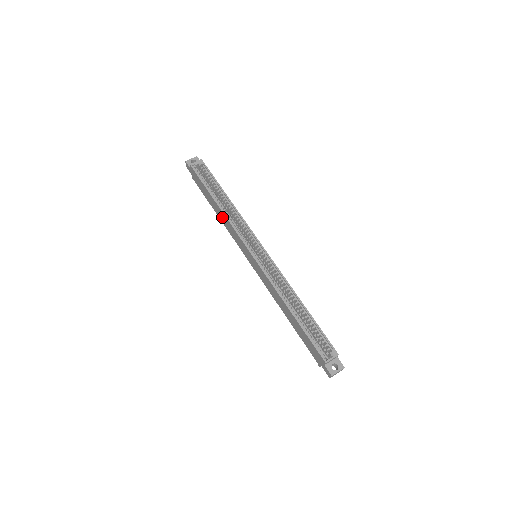
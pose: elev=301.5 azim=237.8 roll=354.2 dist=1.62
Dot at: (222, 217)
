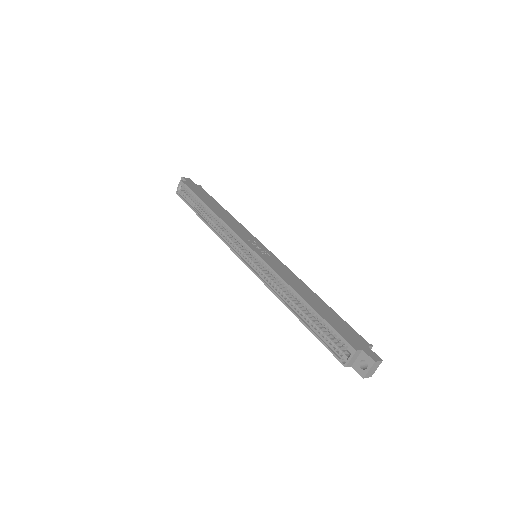
Dot at: occluded
